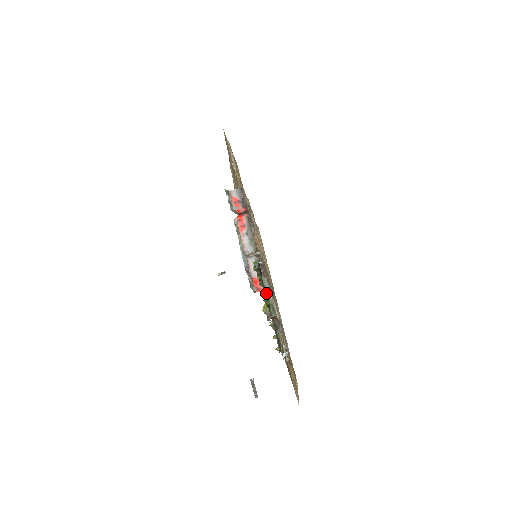
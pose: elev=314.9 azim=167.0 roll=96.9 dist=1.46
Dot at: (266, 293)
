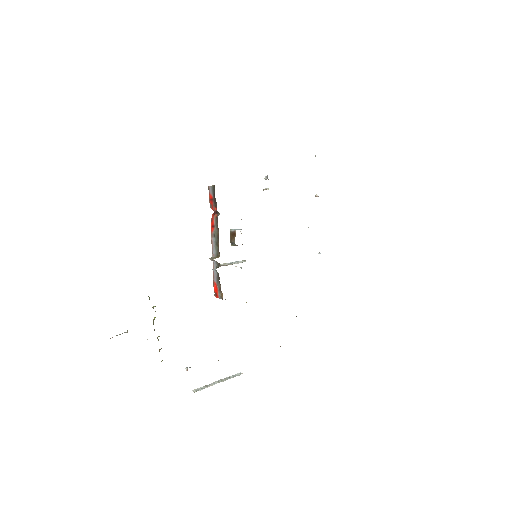
Dot at: occluded
